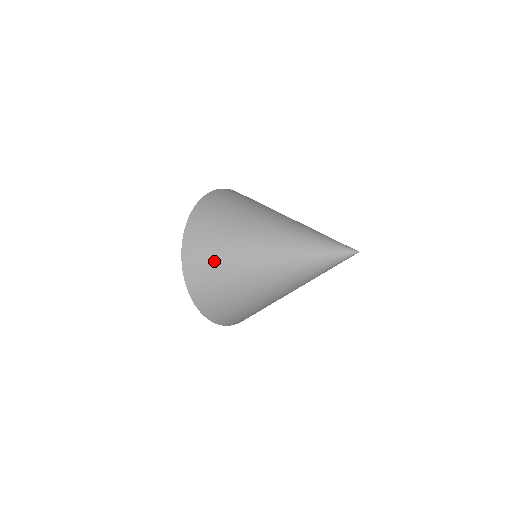
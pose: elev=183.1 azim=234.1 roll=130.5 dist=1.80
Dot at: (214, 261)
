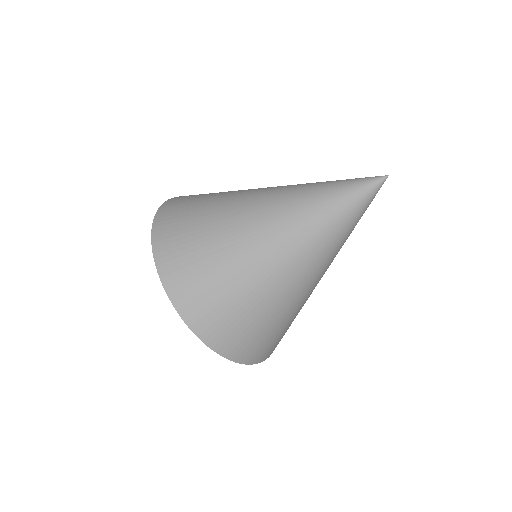
Dot at: (217, 285)
